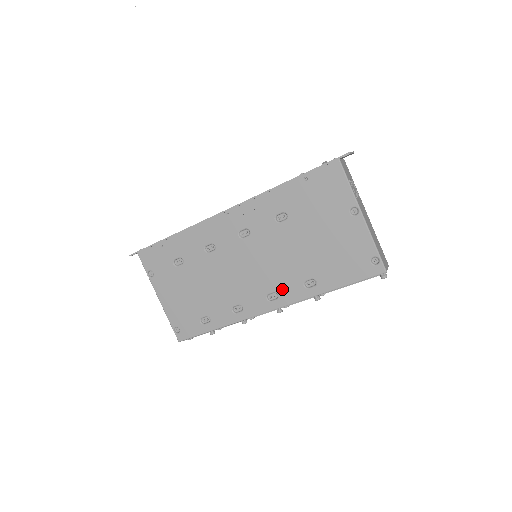
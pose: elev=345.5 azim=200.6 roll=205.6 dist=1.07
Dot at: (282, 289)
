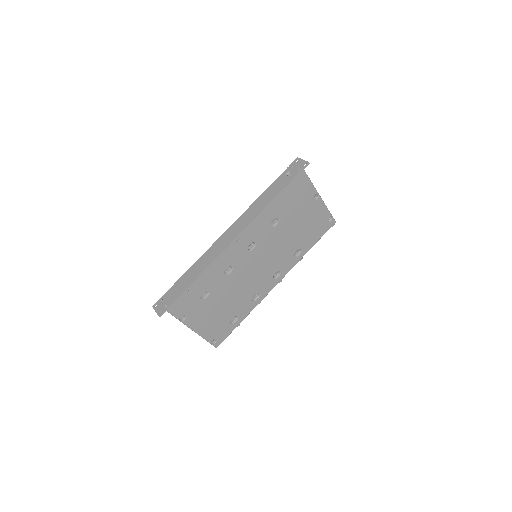
Dot at: (282, 267)
